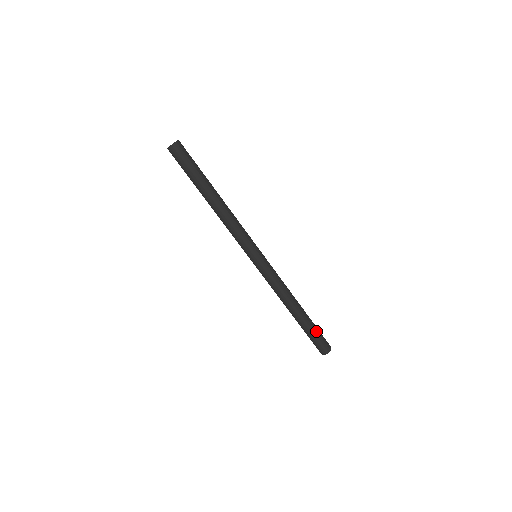
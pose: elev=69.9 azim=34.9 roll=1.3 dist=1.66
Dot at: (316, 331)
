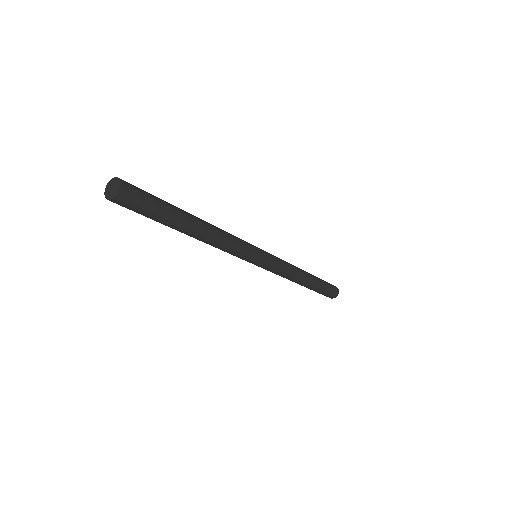
Dot at: (318, 292)
